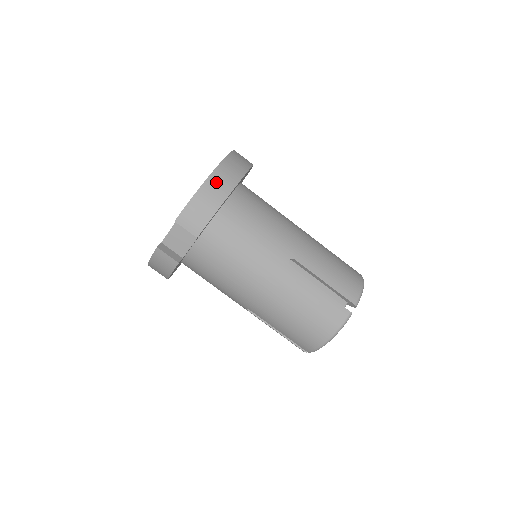
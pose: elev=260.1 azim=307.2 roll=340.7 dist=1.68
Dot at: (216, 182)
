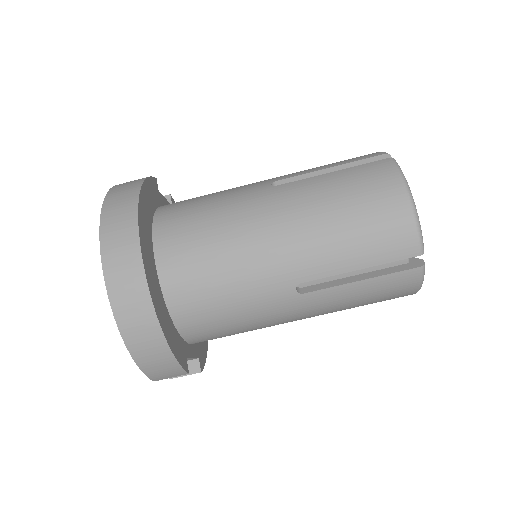
Dot at: (135, 335)
